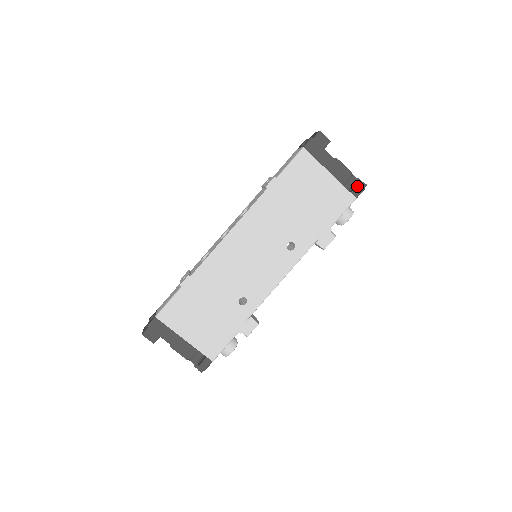
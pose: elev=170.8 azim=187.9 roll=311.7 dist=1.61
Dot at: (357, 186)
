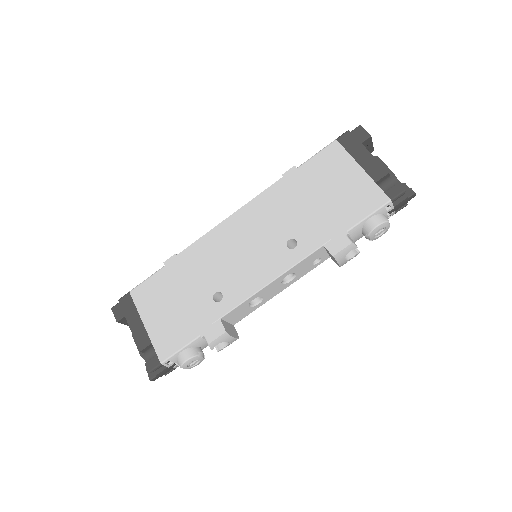
Dot at: (395, 186)
